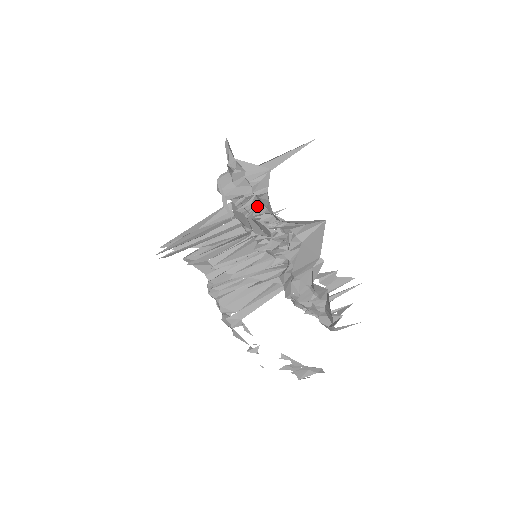
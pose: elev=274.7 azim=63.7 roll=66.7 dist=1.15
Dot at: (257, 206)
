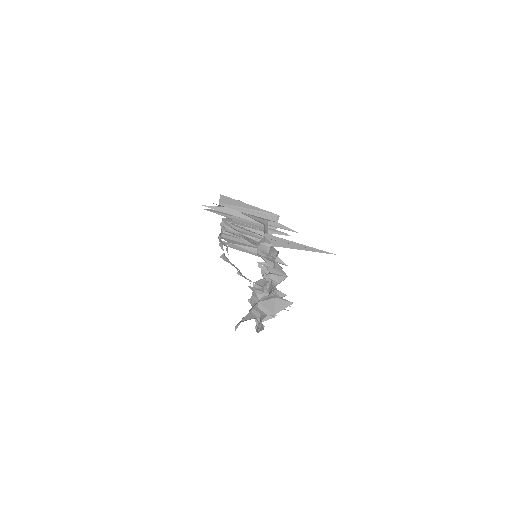
Dot at: (268, 276)
